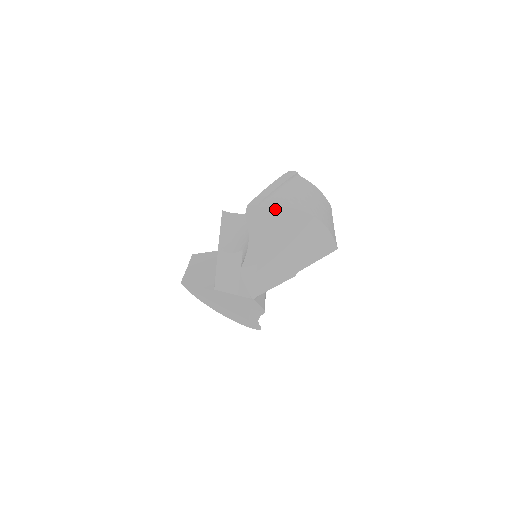
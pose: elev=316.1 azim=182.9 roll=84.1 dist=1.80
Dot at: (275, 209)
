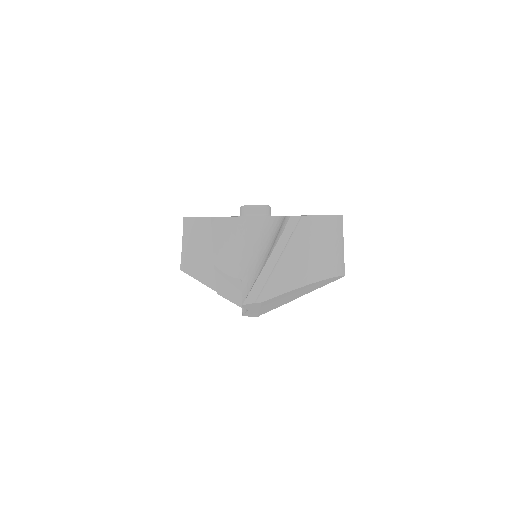
Dot at: (274, 297)
